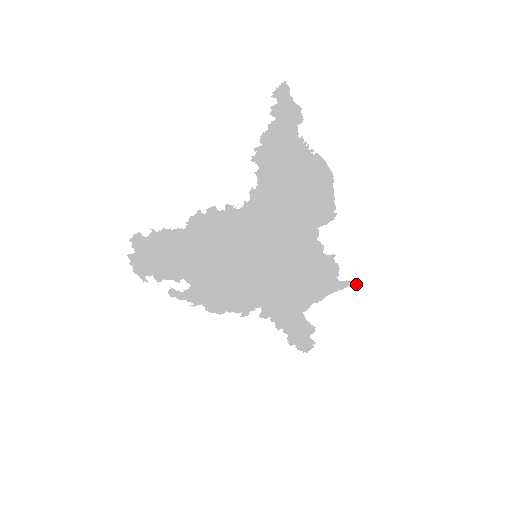
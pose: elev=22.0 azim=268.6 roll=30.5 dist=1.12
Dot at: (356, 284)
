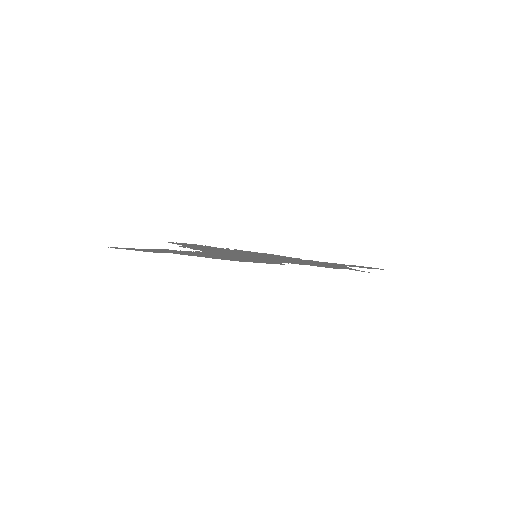
Dot at: occluded
